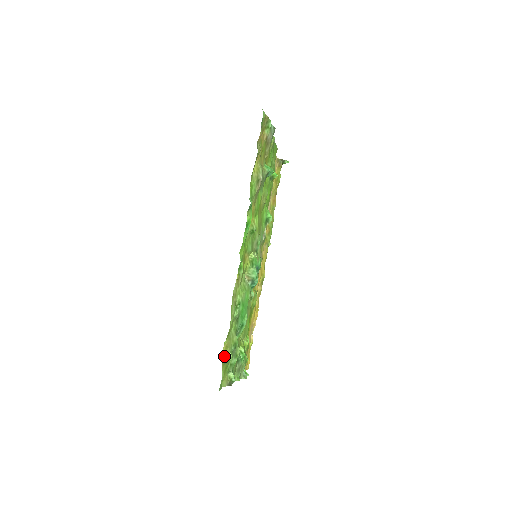
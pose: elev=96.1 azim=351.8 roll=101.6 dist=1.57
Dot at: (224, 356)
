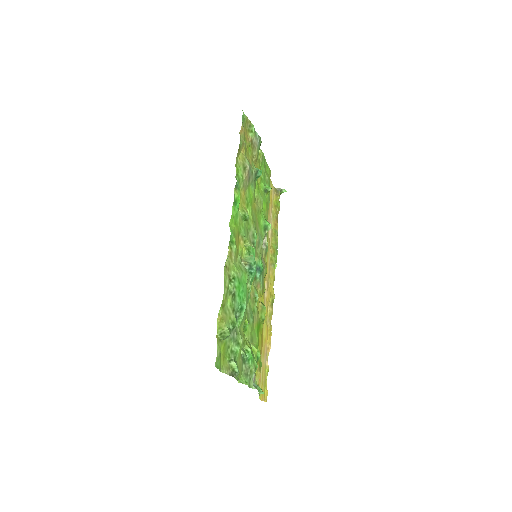
Dot at: (219, 329)
